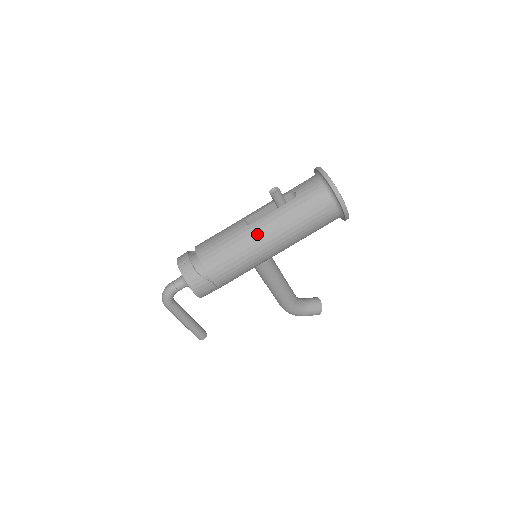
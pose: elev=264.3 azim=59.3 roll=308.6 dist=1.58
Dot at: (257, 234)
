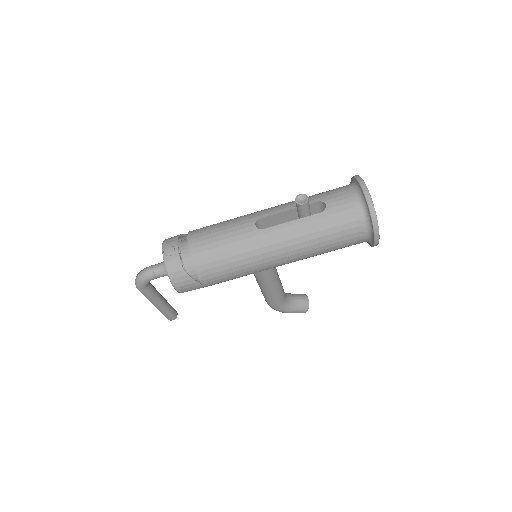
Dot at: (267, 244)
